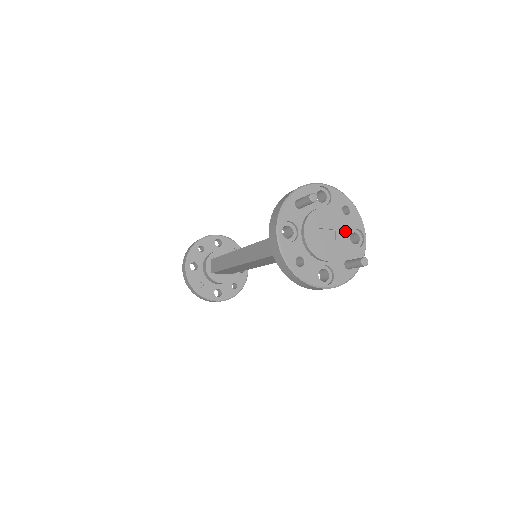
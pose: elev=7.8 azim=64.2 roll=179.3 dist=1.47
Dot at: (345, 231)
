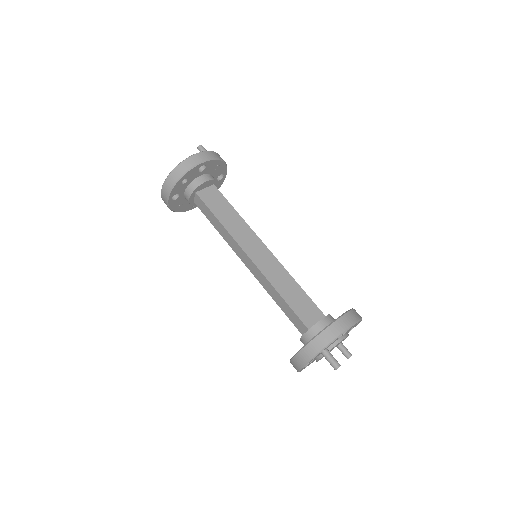
Dot at: occluded
